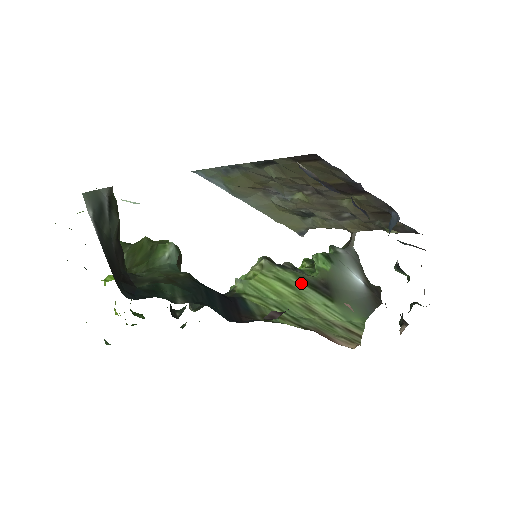
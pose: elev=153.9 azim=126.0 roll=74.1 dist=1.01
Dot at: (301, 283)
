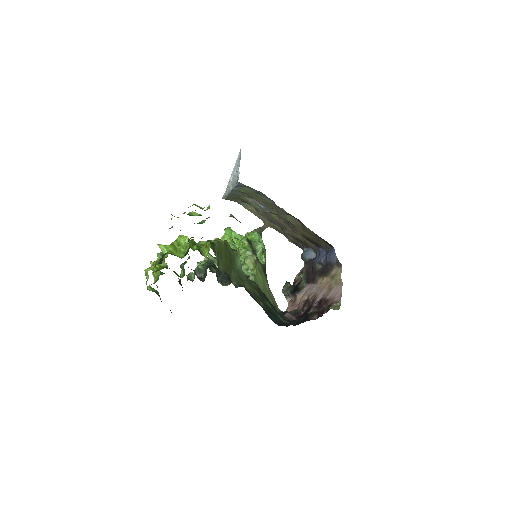
Dot at: (263, 271)
